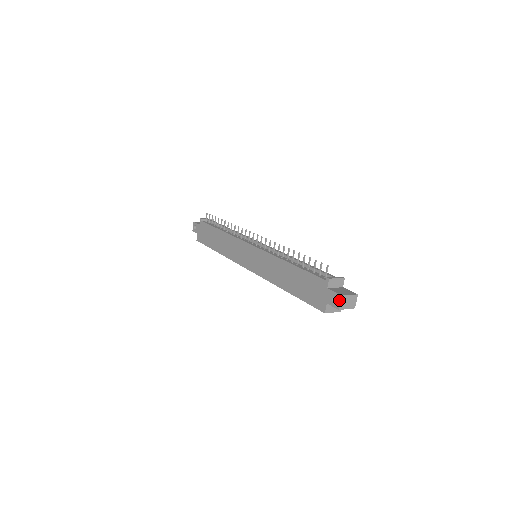
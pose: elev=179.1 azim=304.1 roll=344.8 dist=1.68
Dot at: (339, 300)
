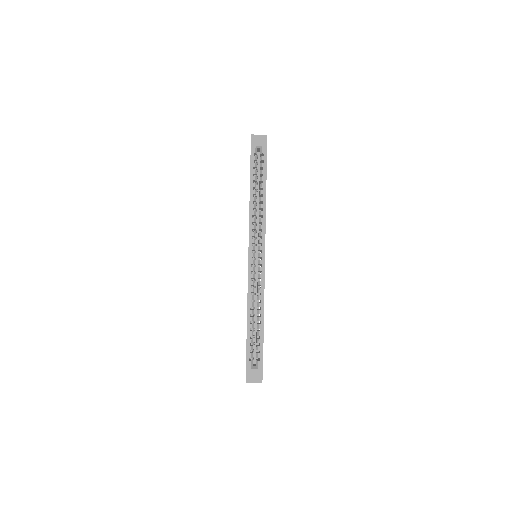
Dot at: occluded
